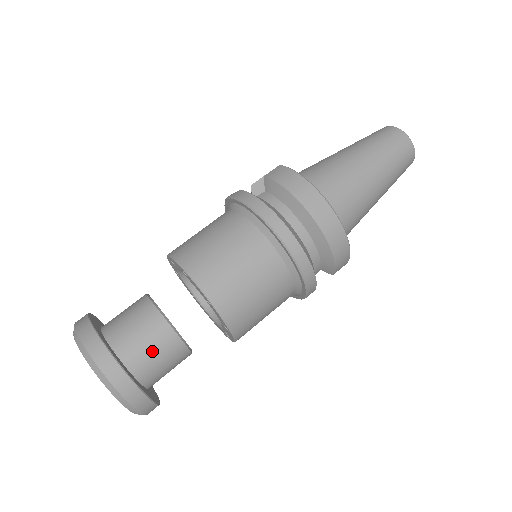
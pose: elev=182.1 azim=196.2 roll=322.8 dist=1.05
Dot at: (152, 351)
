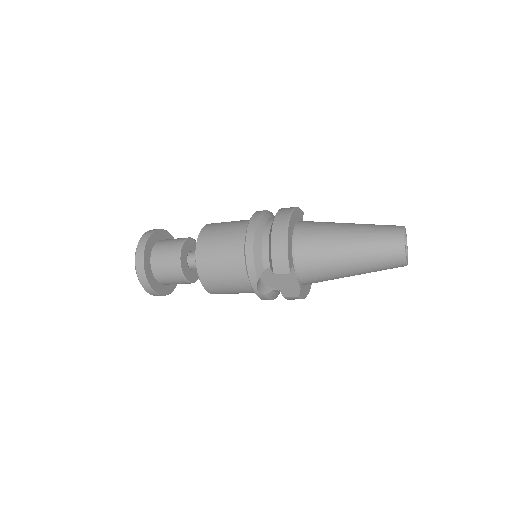
Dot at: (166, 247)
